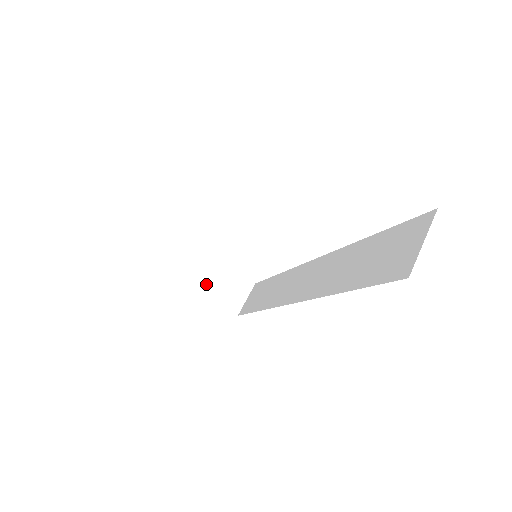
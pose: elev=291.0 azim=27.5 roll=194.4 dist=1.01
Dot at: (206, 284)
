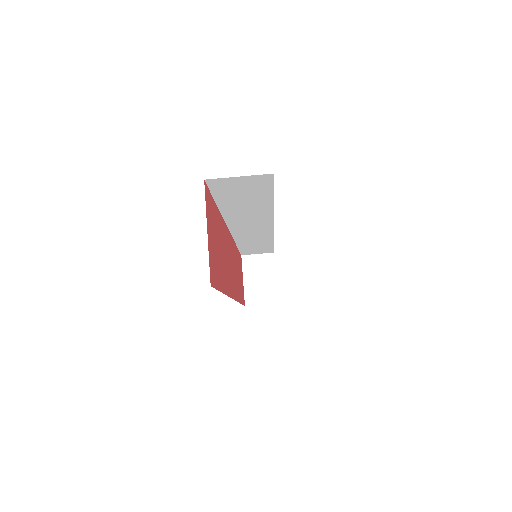
Dot at: (252, 267)
